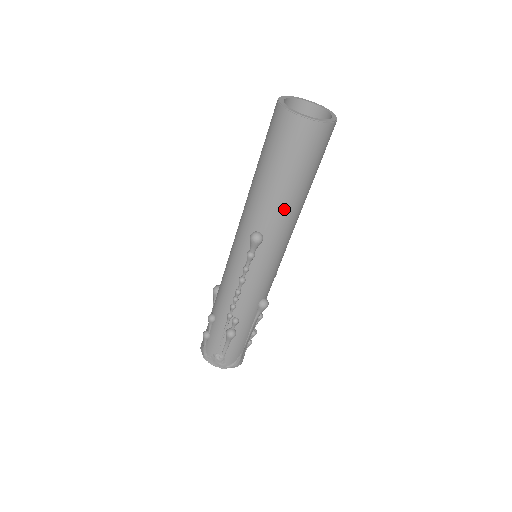
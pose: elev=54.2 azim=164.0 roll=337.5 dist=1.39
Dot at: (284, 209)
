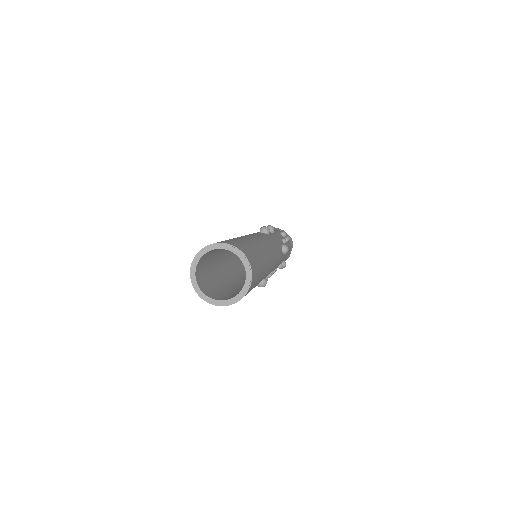
Dot at: occluded
